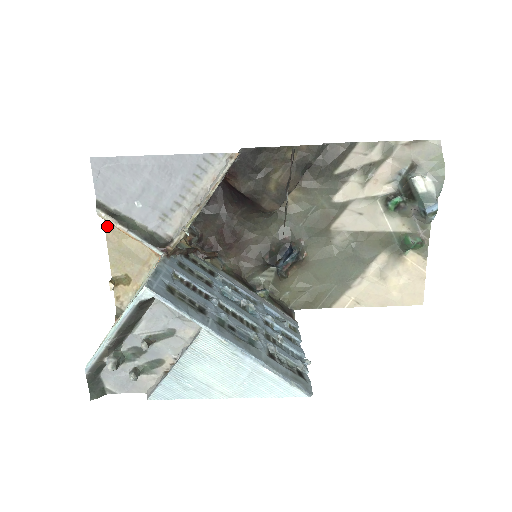
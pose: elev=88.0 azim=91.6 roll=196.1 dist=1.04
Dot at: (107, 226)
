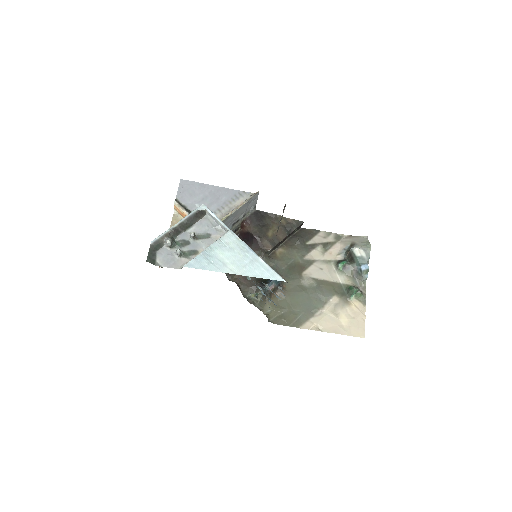
Dot at: (174, 217)
